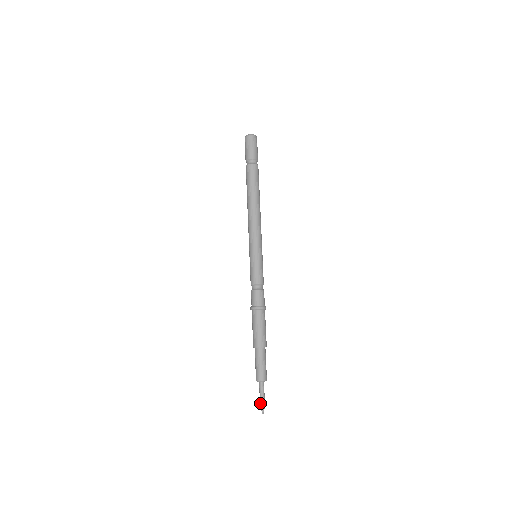
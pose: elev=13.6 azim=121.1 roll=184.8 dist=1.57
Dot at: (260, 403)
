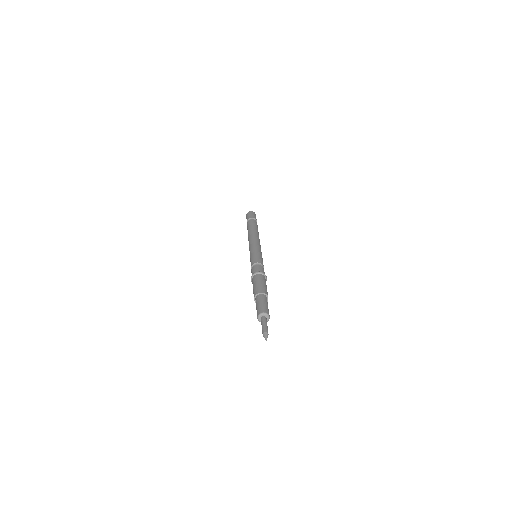
Dot at: (262, 331)
